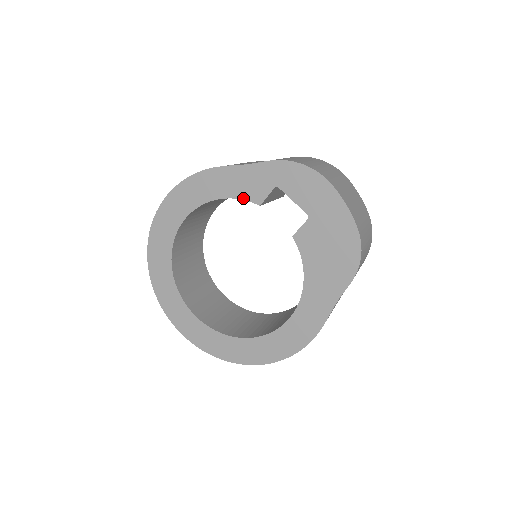
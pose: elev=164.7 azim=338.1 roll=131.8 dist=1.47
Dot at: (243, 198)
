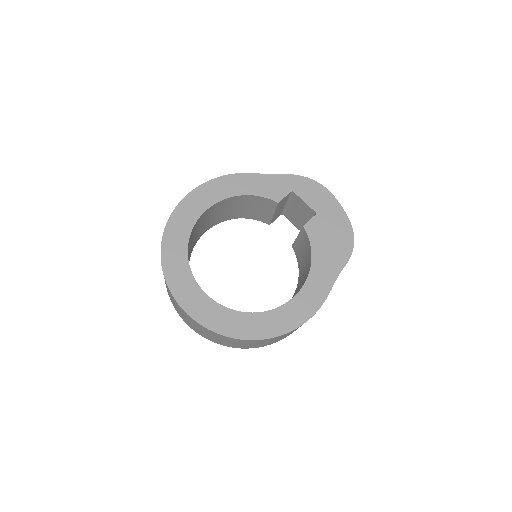
Dot at: (265, 196)
